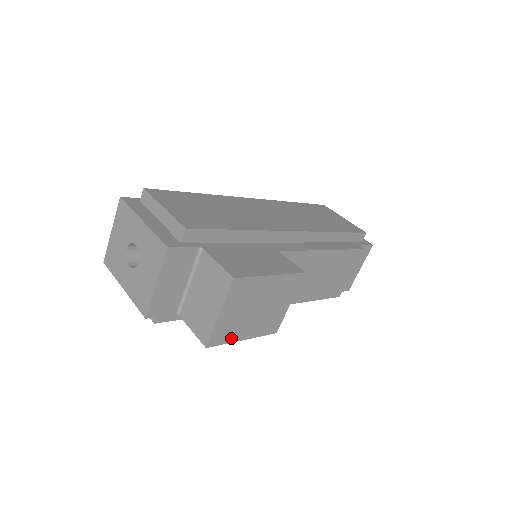
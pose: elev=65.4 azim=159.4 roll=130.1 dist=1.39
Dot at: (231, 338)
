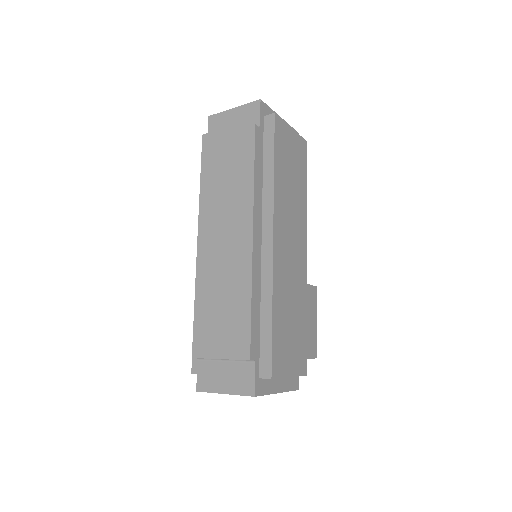
Dot at: occluded
